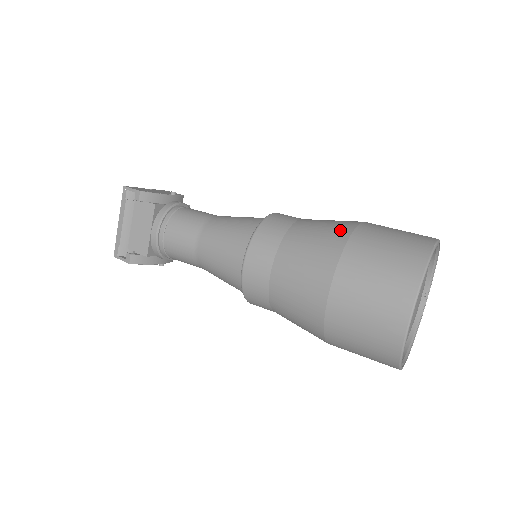
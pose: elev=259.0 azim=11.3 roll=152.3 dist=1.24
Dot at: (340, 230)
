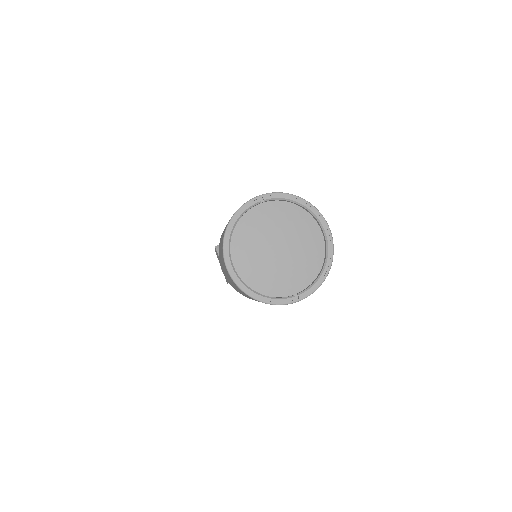
Dot at: occluded
